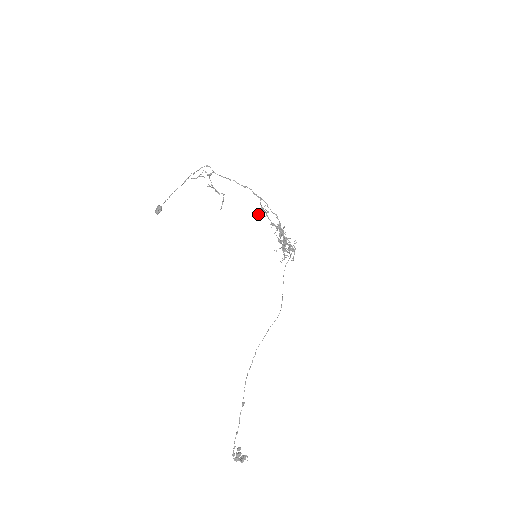
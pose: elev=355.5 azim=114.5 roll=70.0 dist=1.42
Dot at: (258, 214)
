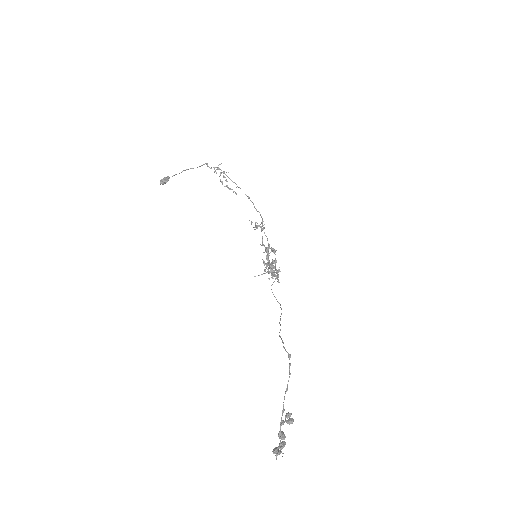
Dot at: (256, 225)
